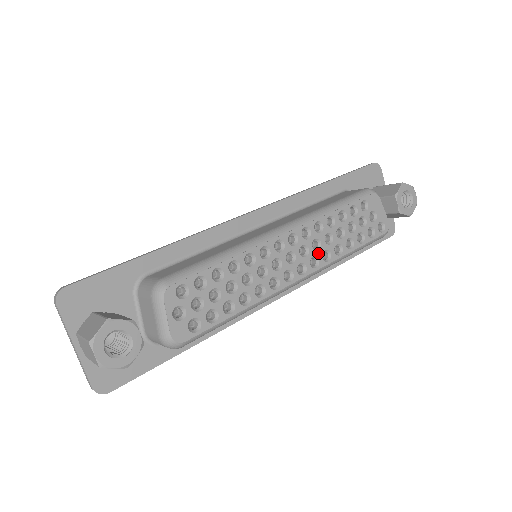
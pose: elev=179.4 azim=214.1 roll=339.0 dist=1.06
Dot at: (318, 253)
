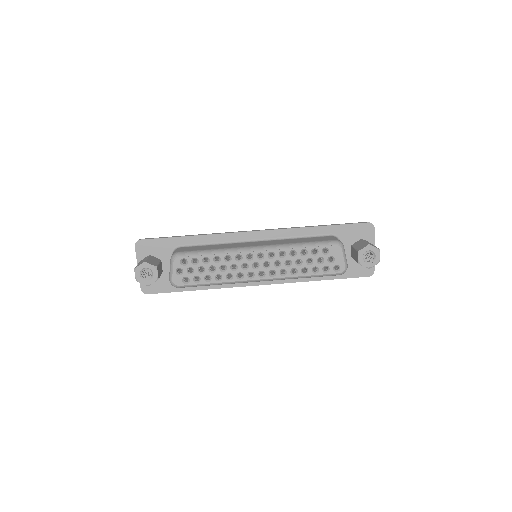
Dot at: (277, 269)
